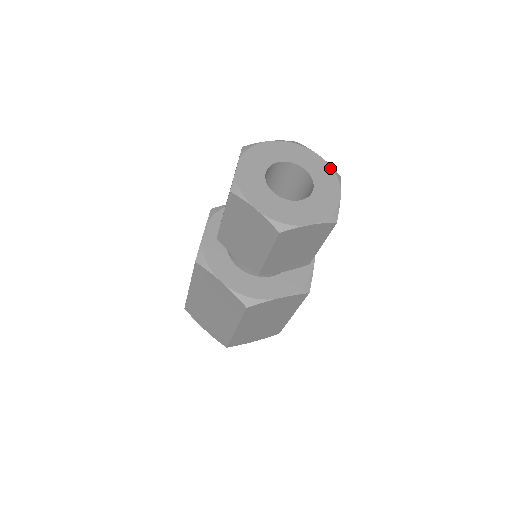
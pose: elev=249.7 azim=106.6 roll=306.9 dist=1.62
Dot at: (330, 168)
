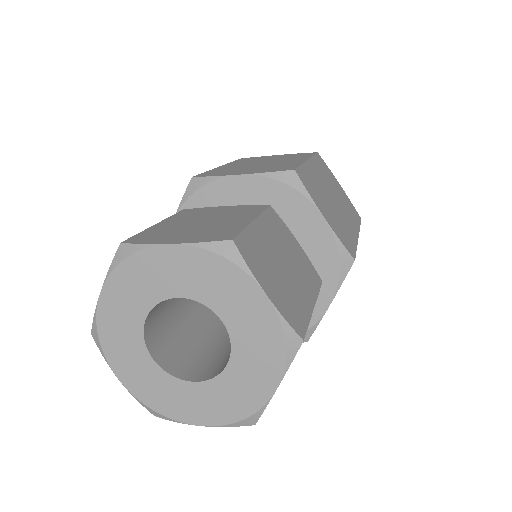
Dot at: (204, 253)
